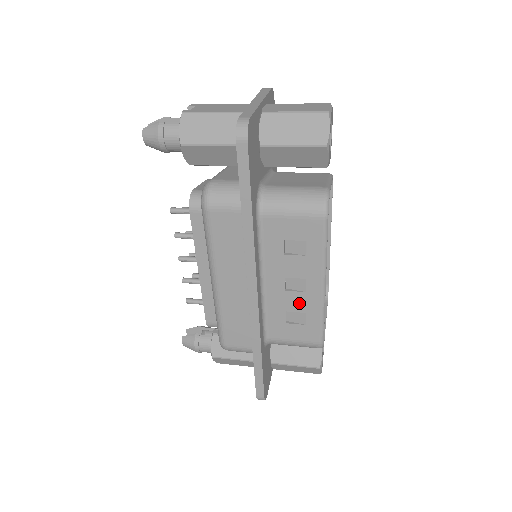
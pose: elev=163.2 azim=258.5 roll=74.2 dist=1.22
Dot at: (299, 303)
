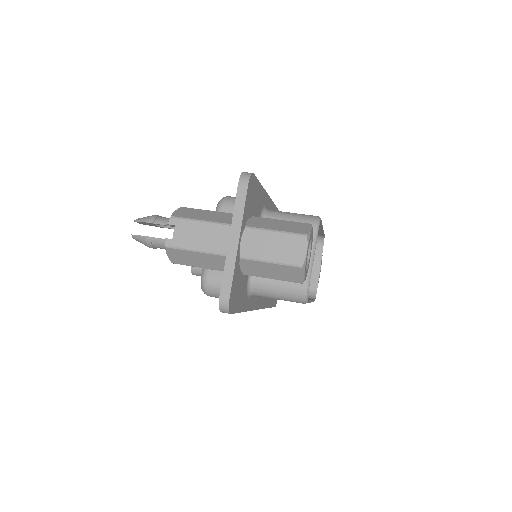
Dot at: occluded
